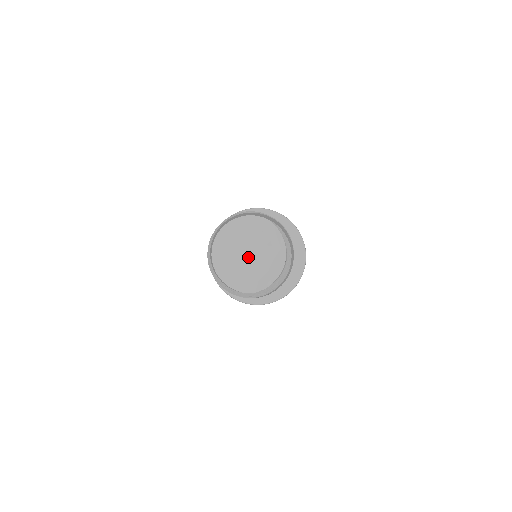
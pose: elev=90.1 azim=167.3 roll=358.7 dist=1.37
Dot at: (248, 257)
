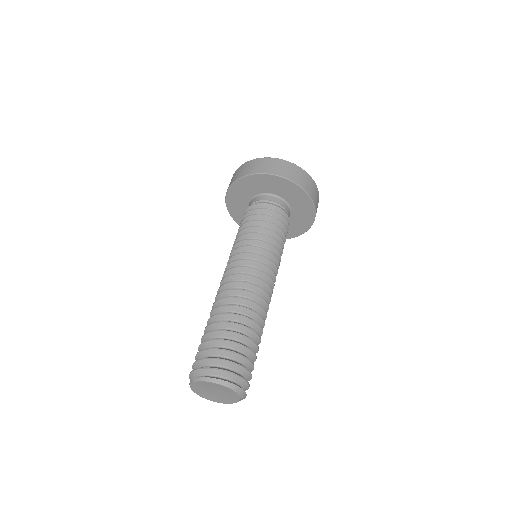
Dot at: (215, 393)
